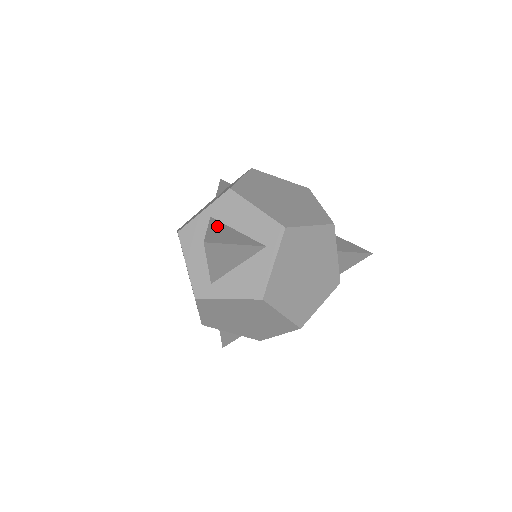
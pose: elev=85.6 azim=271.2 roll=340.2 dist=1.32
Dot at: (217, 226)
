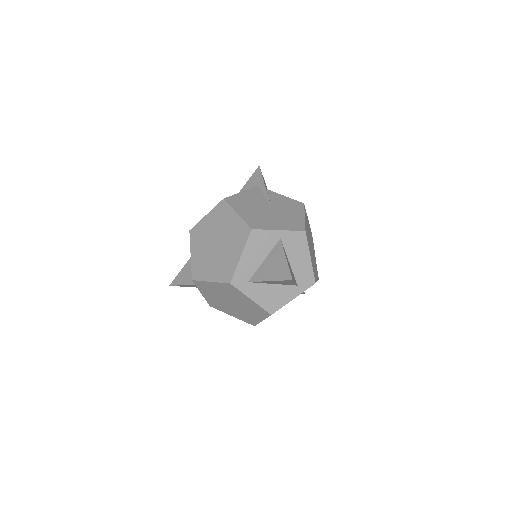
Dot at: occluded
